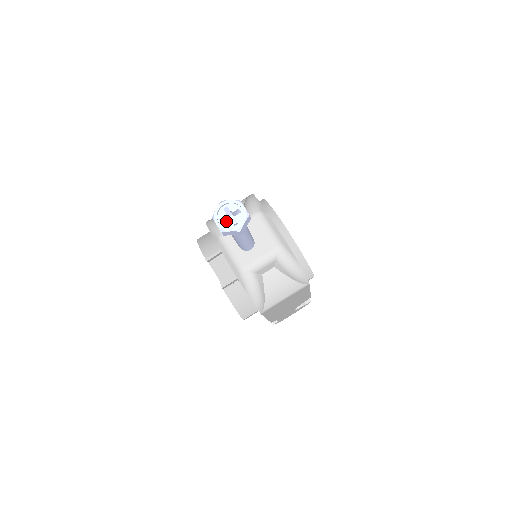
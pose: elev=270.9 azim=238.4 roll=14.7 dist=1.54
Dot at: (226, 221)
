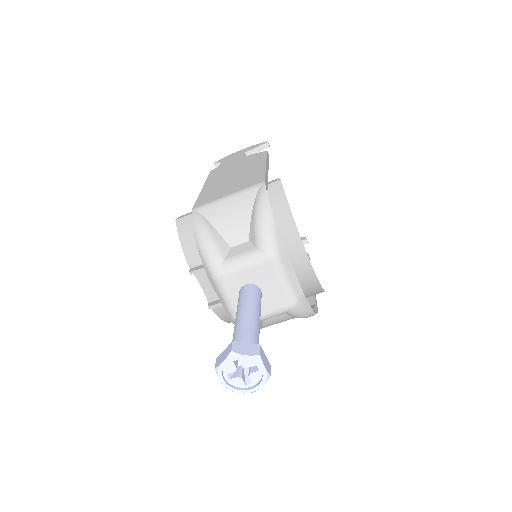
Dot at: (235, 377)
